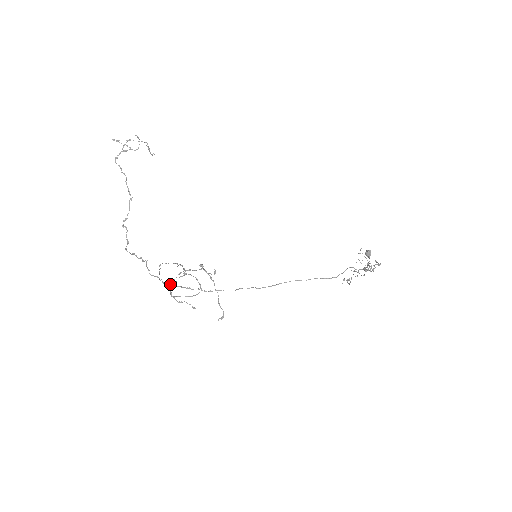
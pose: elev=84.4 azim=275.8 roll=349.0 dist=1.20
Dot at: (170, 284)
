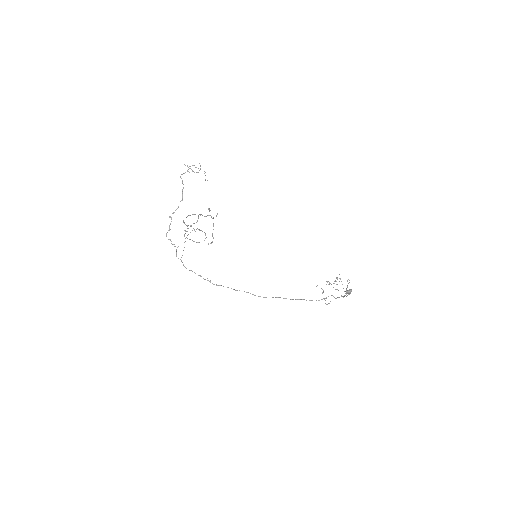
Dot at: occluded
